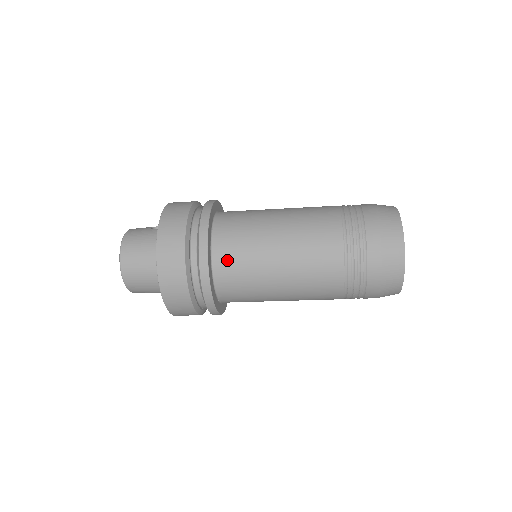
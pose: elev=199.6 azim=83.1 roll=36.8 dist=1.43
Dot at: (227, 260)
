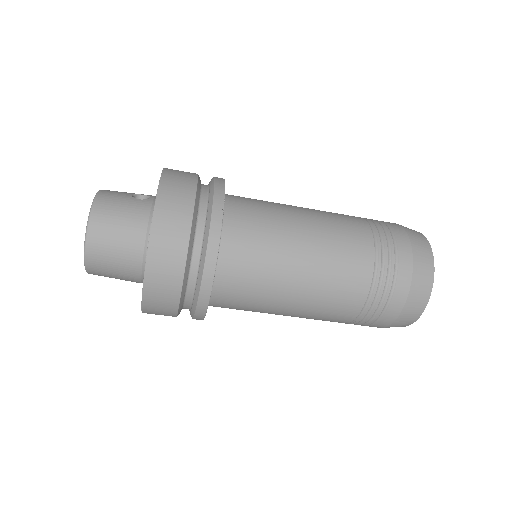
Dot at: (236, 263)
